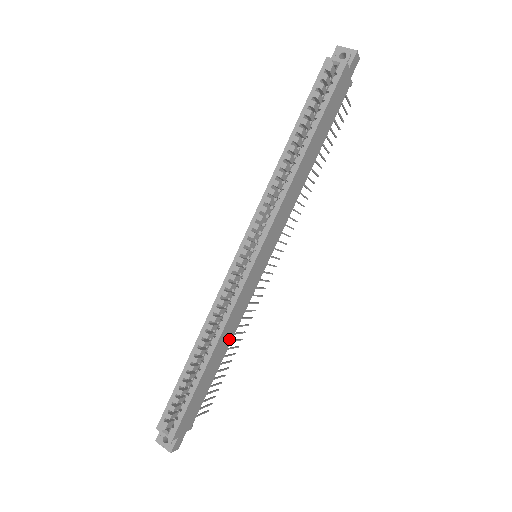
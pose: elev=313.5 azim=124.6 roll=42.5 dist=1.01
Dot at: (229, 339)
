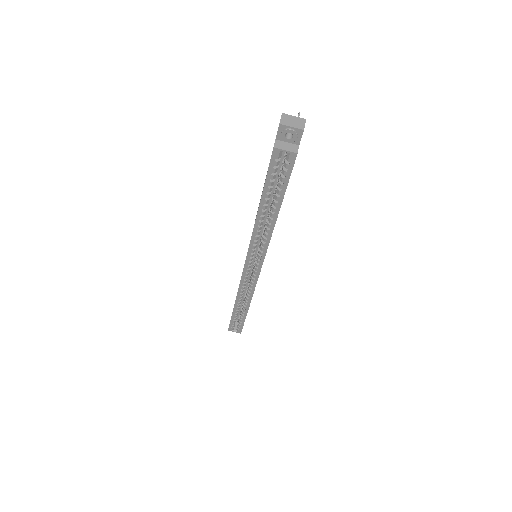
Dot at: occluded
